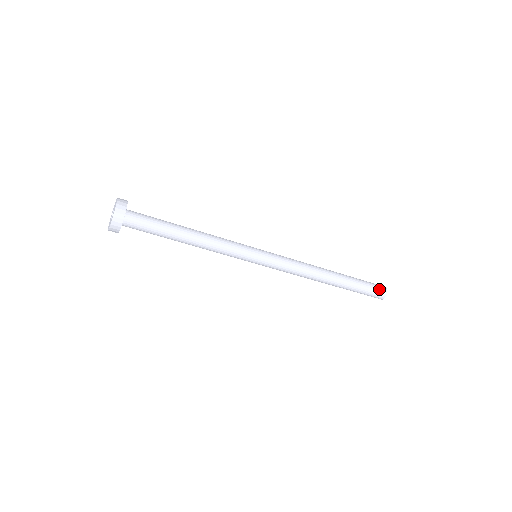
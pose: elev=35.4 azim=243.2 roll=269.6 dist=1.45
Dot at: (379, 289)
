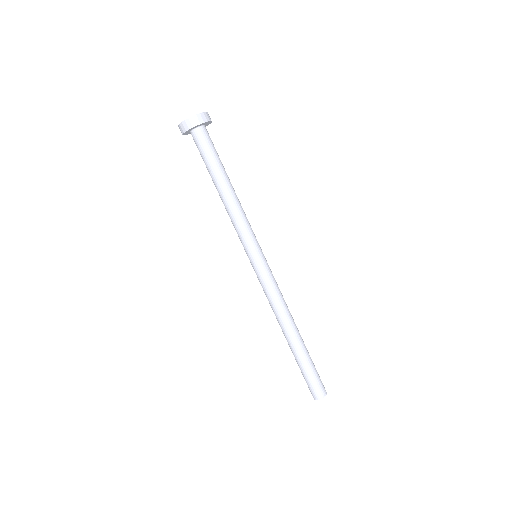
Dot at: (322, 383)
